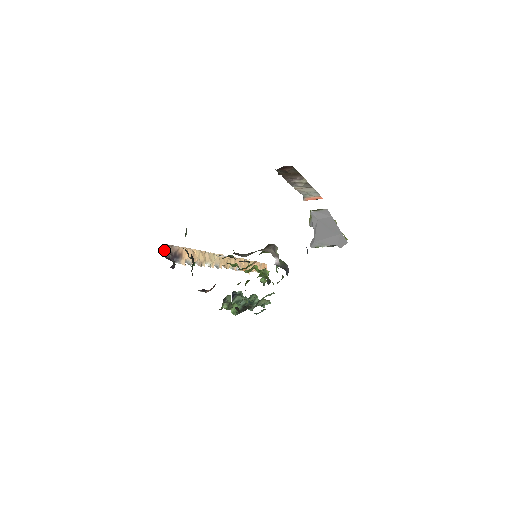
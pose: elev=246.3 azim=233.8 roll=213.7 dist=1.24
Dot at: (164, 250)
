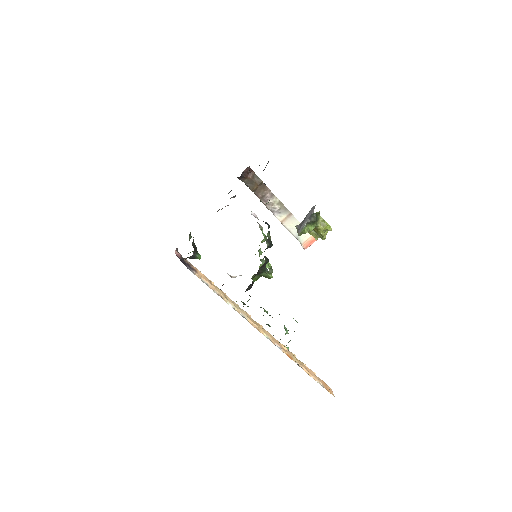
Dot at: (176, 253)
